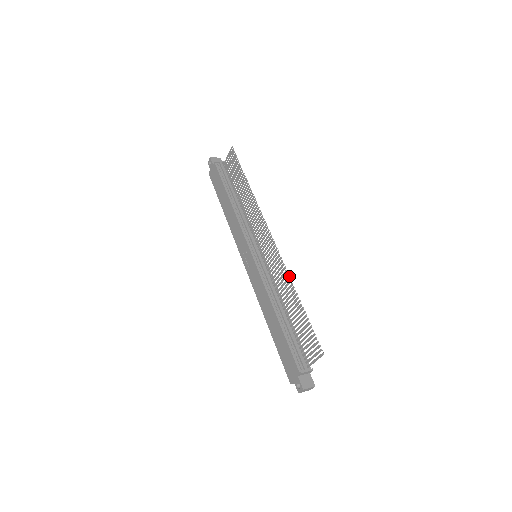
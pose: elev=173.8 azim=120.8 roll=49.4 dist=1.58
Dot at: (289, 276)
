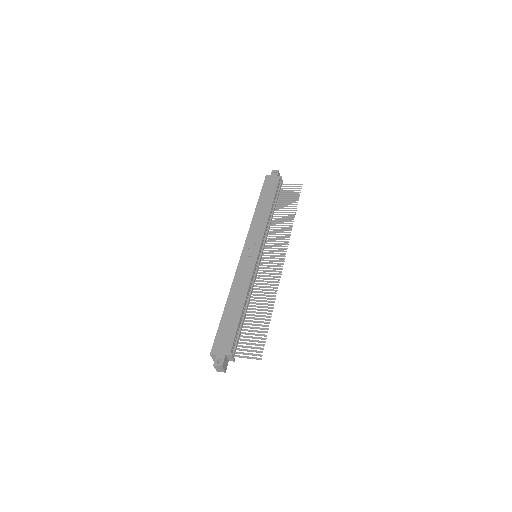
Dot at: occluded
